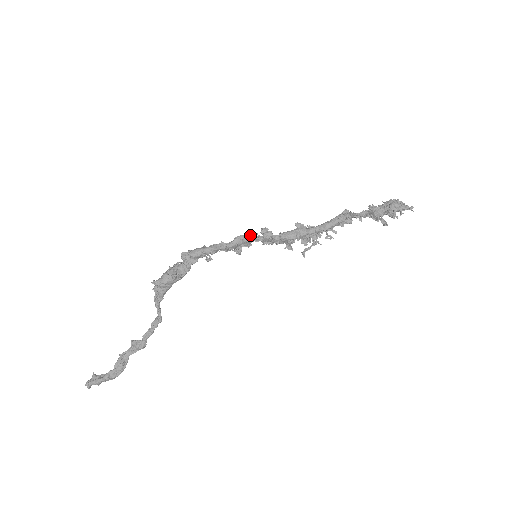
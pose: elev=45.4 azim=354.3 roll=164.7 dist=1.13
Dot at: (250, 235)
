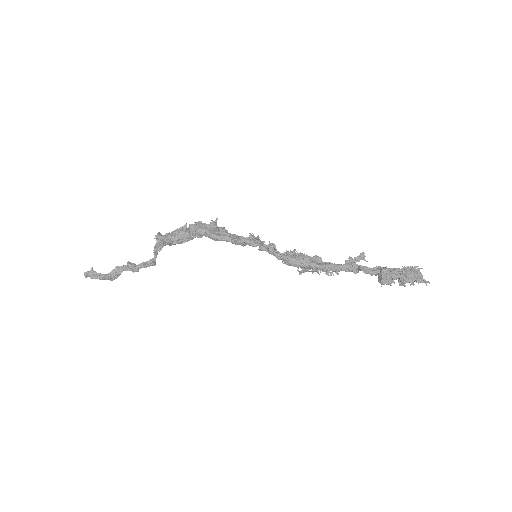
Dot at: (257, 240)
